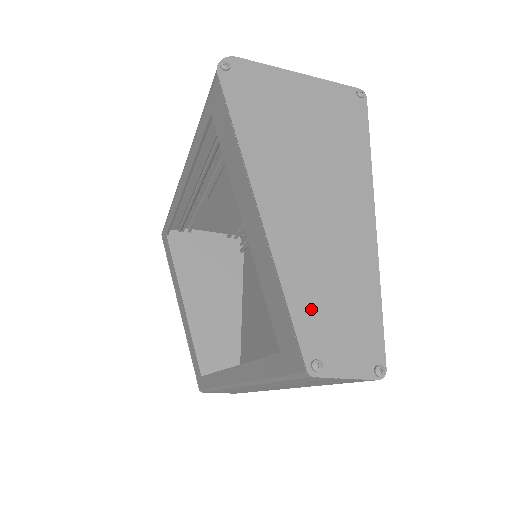
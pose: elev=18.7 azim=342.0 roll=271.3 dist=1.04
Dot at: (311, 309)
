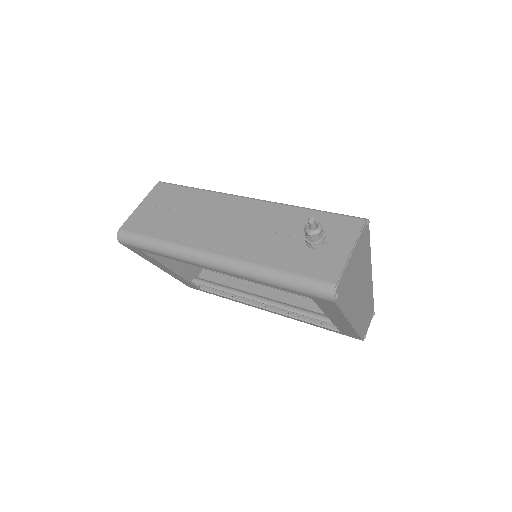
Dot at: (363, 326)
